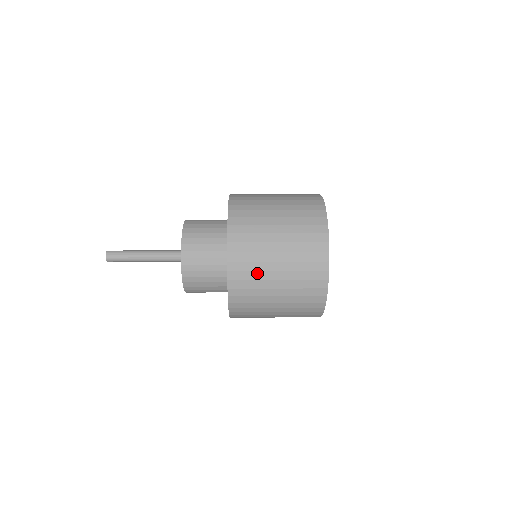
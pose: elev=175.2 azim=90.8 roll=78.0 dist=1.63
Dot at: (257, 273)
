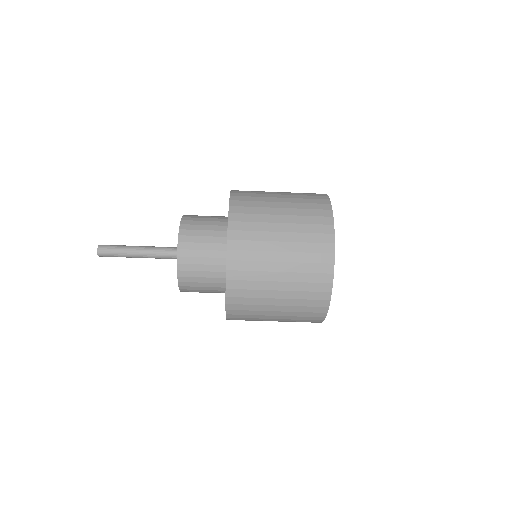
Dot at: (258, 263)
